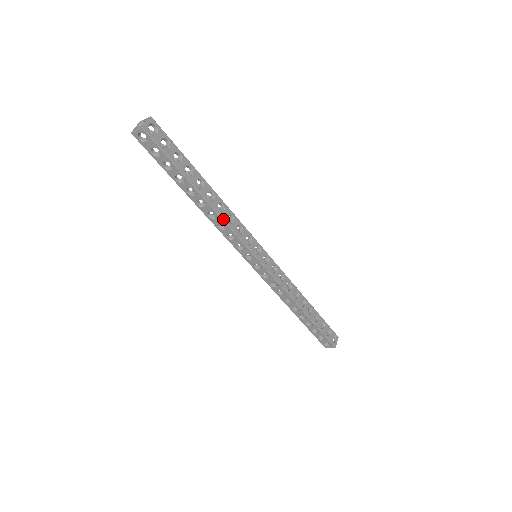
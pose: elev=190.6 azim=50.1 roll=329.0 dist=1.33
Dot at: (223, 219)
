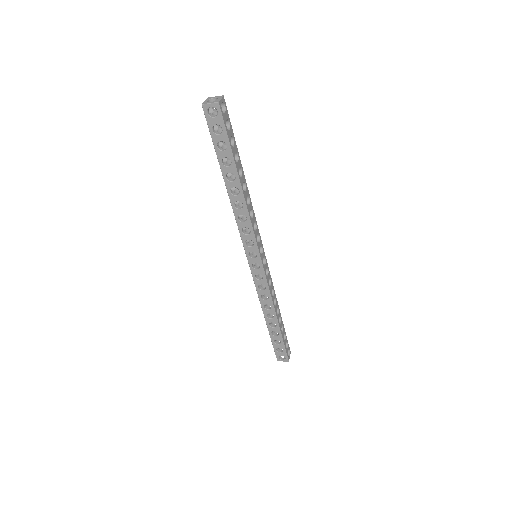
Dot at: (248, 211)
